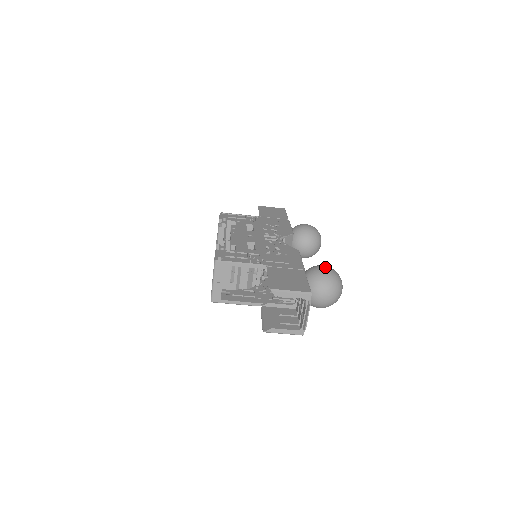
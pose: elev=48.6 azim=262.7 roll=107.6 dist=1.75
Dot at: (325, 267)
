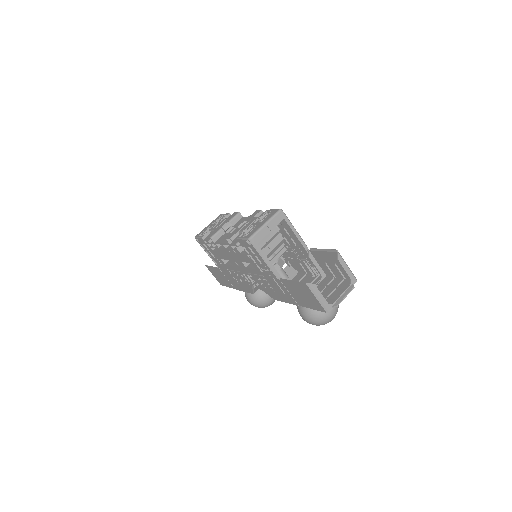
Dot at: occluded
